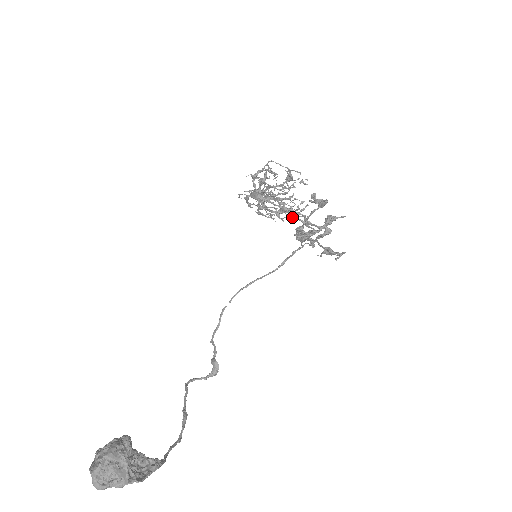
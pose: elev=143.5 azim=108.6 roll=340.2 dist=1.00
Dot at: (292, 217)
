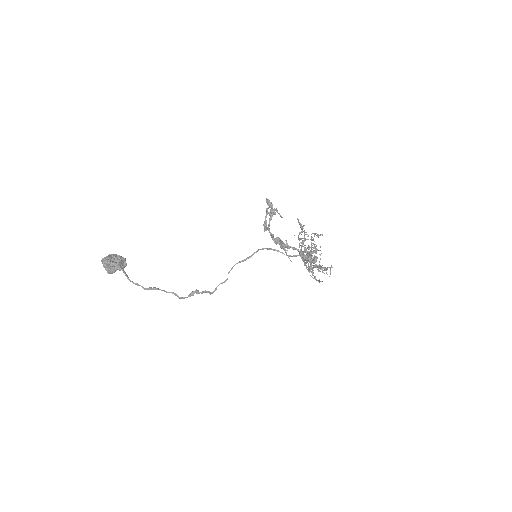
Dot at: occluded
